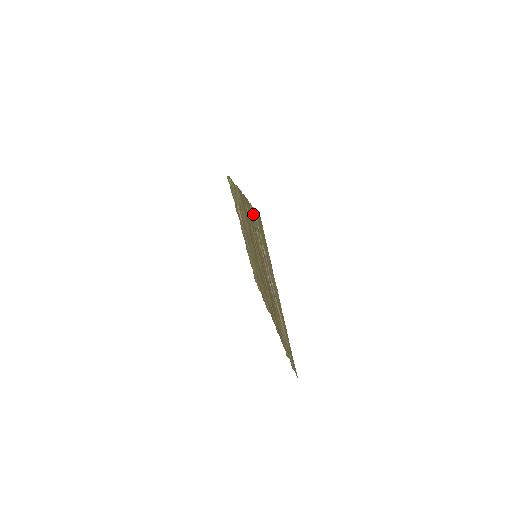
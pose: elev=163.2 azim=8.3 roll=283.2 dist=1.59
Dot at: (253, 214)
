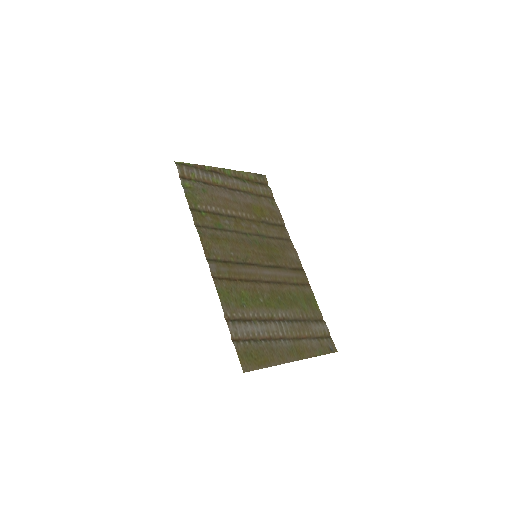
Dot at: (236, 340)
